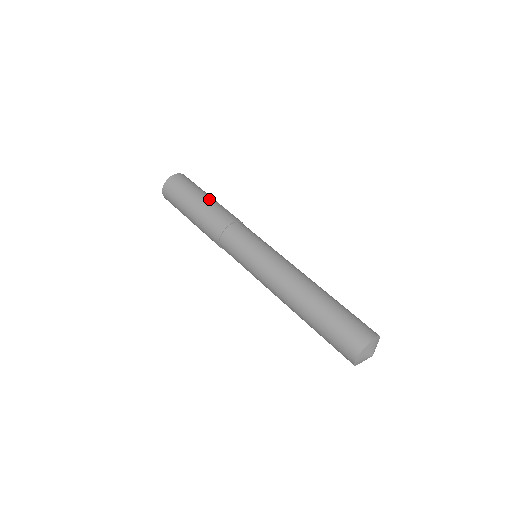
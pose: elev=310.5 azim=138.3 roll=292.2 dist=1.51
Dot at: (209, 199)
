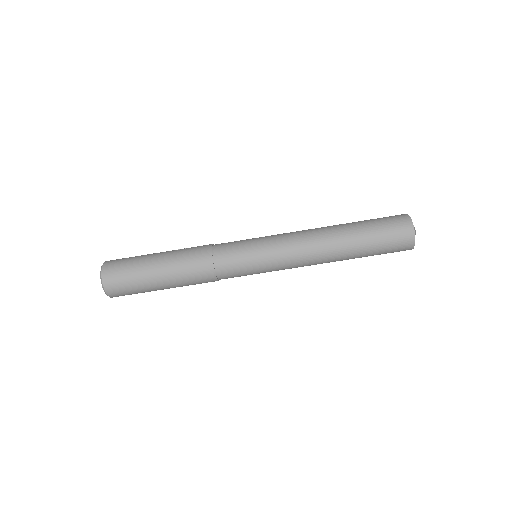
Dot at: (163, 256)
